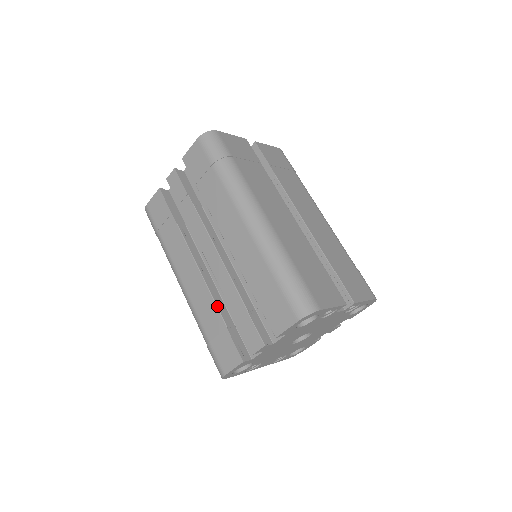
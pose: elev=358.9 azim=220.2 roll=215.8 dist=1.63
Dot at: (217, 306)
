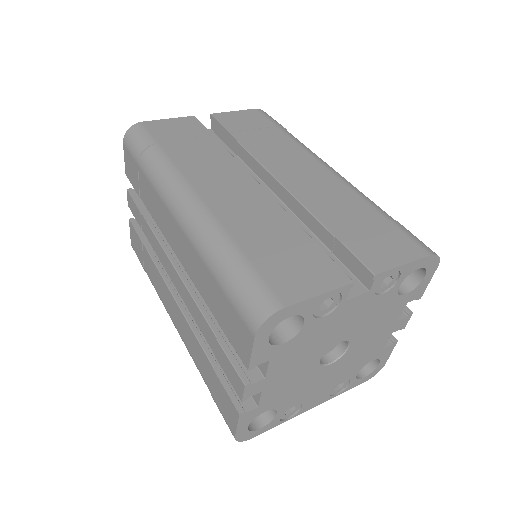
Dot at: (199, 342)
